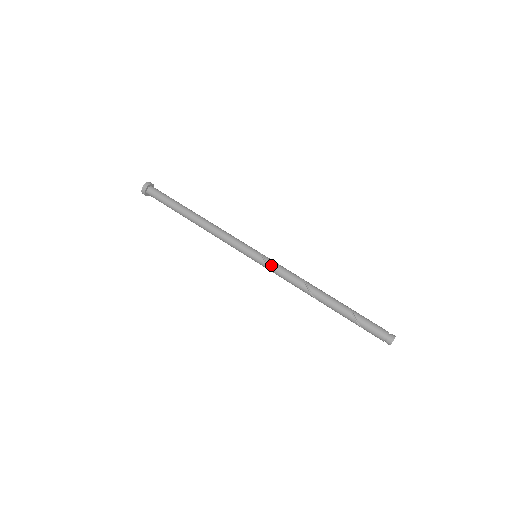
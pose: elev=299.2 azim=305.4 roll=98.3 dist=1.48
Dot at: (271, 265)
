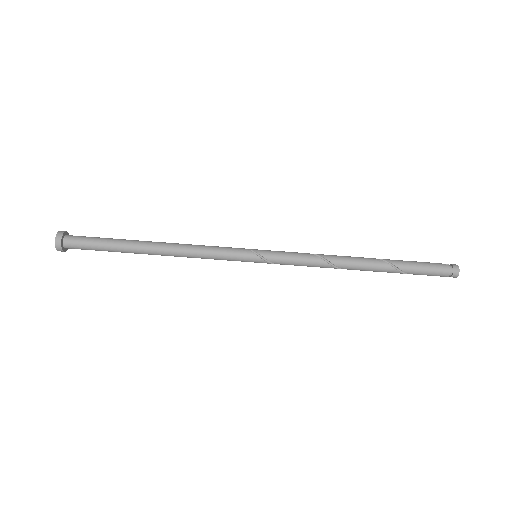
Dot at: (281, 264)
